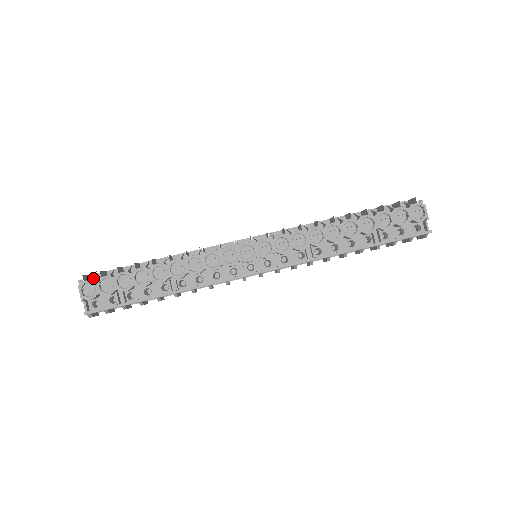
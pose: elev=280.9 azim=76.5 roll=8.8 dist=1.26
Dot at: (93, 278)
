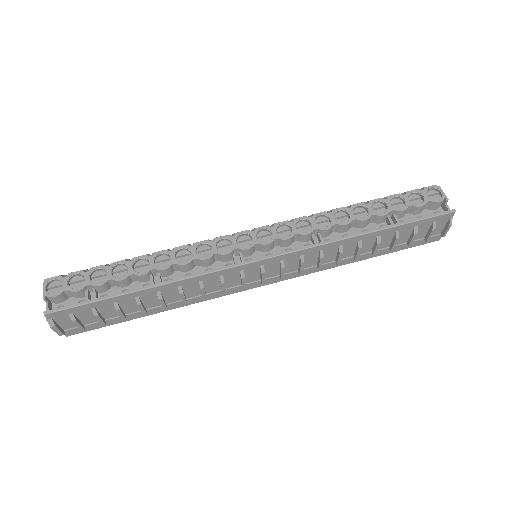
Dot at: (62, 276)
